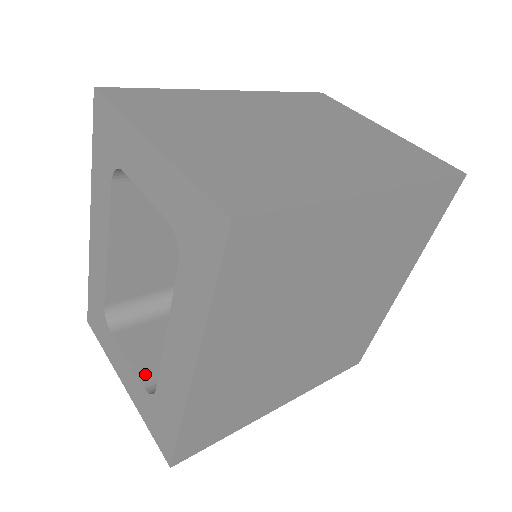
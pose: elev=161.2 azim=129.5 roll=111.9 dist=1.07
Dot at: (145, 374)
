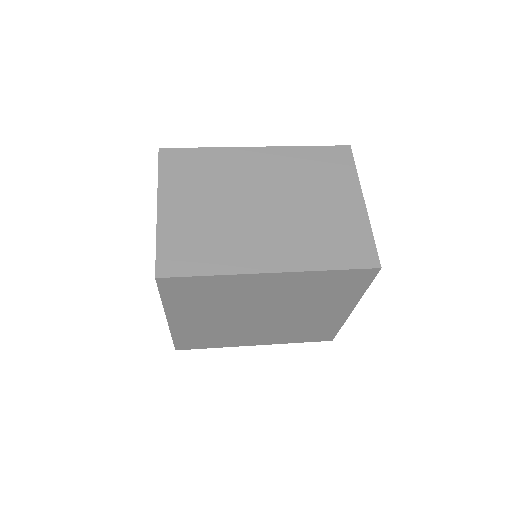
Dot at: occluded
